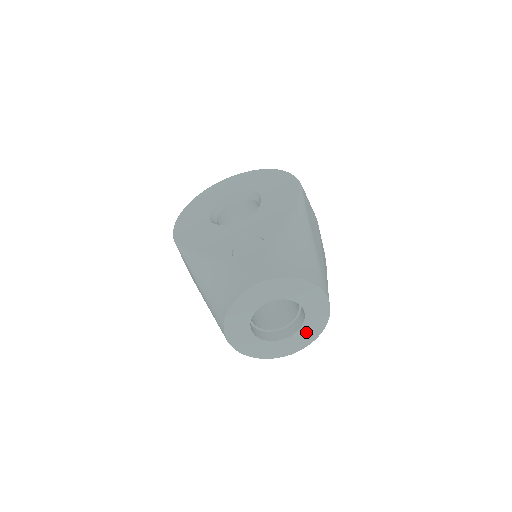
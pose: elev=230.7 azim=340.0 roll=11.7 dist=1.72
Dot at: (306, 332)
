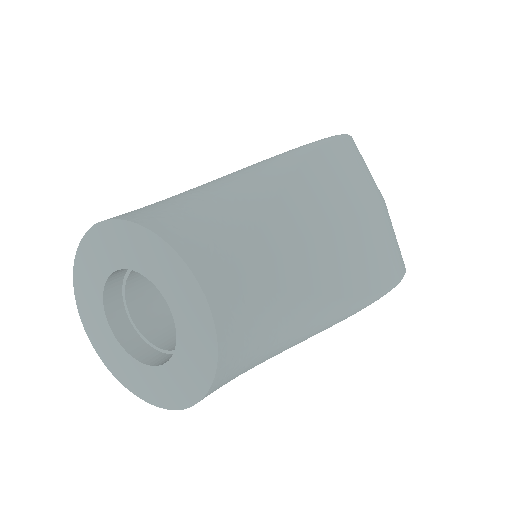
Dot at: (187, 366)
